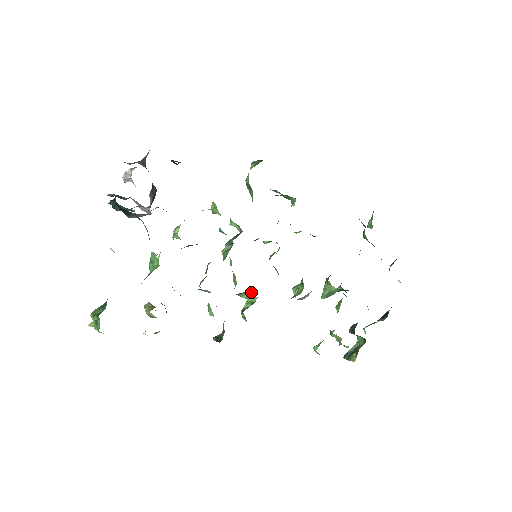
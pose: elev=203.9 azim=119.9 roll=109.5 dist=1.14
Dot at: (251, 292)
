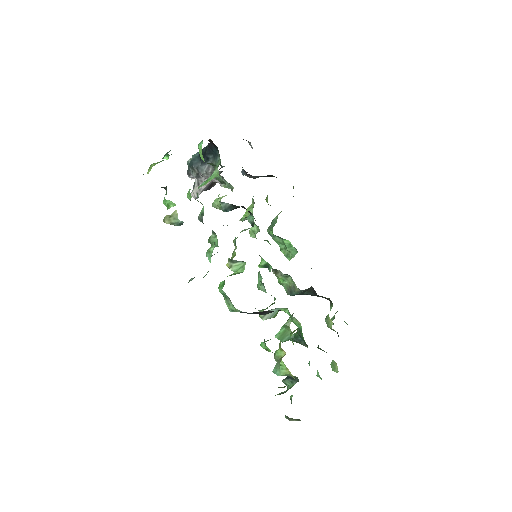
Dot at: (243, 265)
